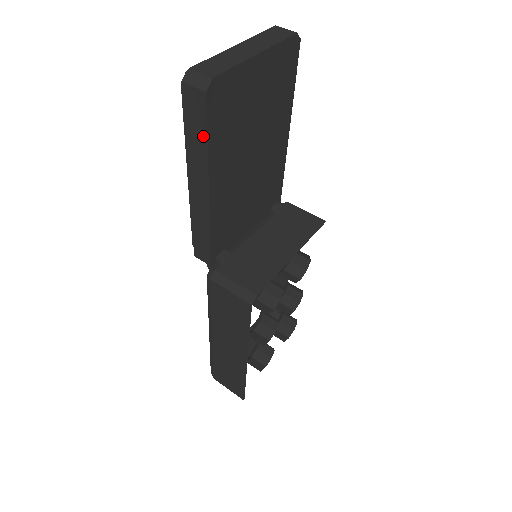
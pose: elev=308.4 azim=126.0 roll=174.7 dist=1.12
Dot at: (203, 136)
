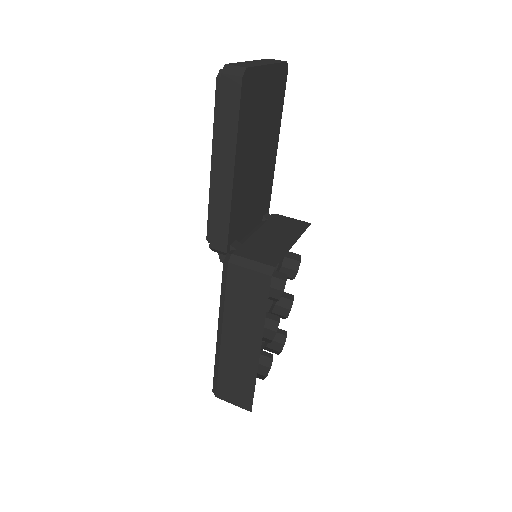
Dot at: (235, 117)
